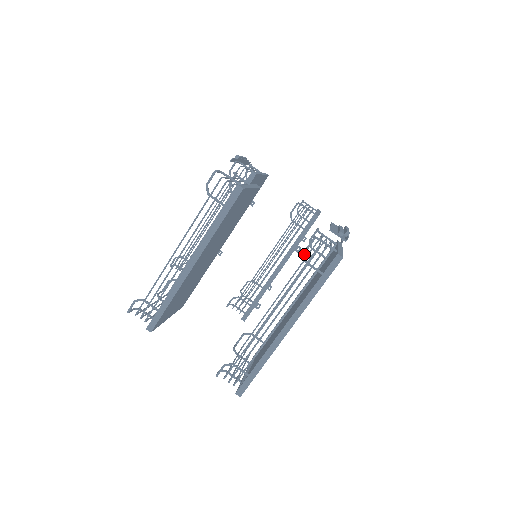
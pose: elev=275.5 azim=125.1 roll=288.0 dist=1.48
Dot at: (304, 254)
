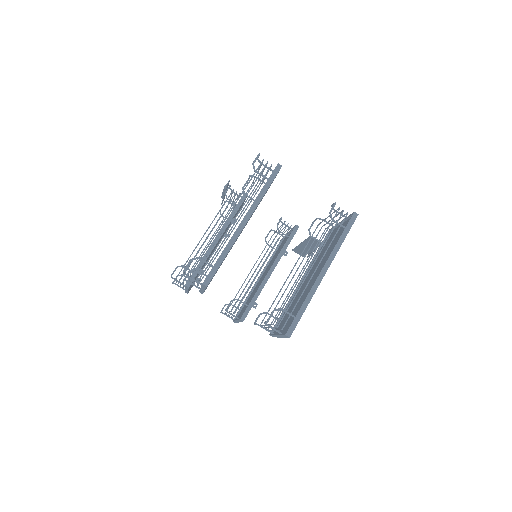
Dot at: (330, 213)
